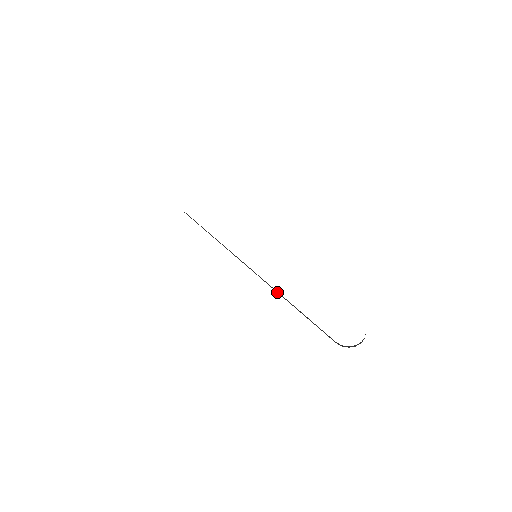
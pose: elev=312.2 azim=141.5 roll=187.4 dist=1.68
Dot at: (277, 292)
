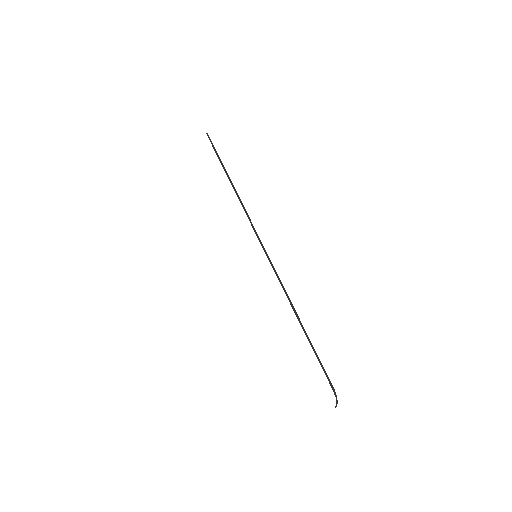
Dot at: occluded
